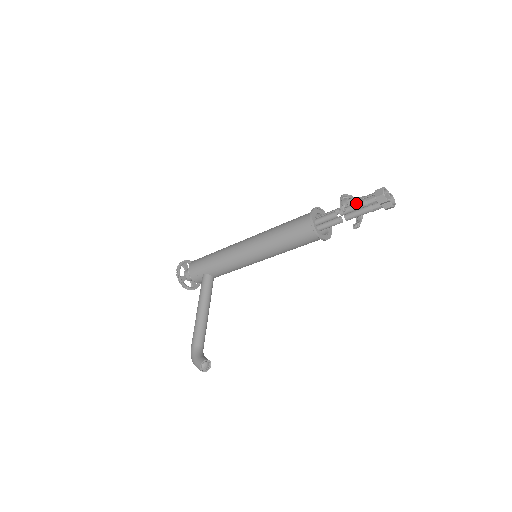
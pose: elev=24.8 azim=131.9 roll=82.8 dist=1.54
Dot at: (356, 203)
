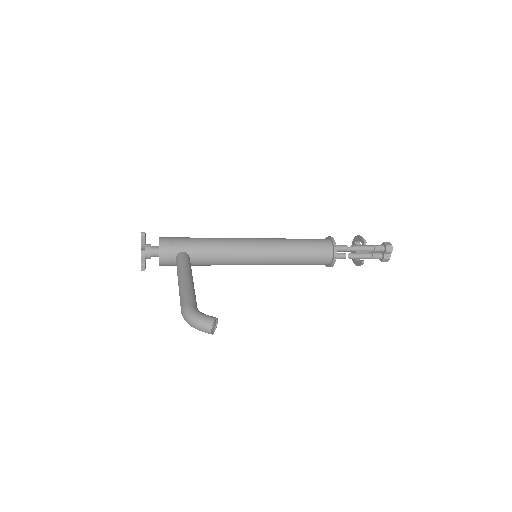
Dot at: (367, 245)
